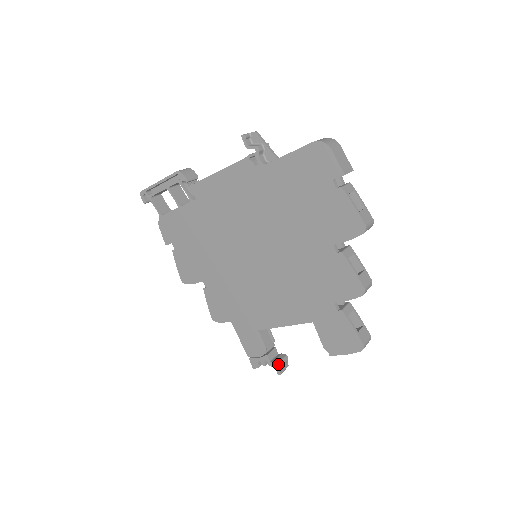
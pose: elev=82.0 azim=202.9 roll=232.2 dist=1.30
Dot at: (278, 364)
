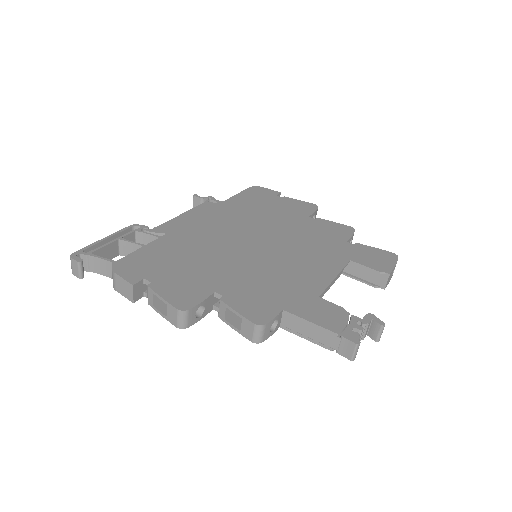
Dot at: (370, 314)
